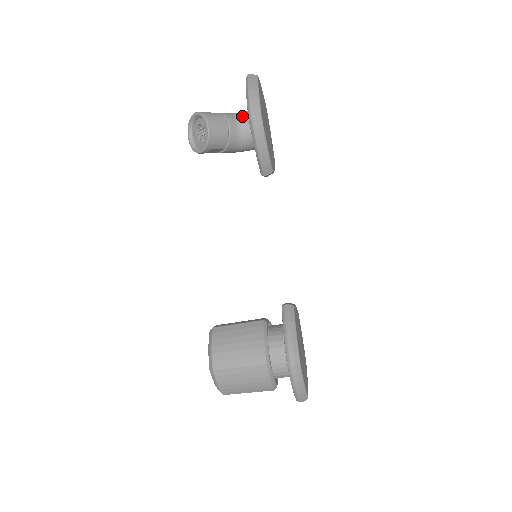
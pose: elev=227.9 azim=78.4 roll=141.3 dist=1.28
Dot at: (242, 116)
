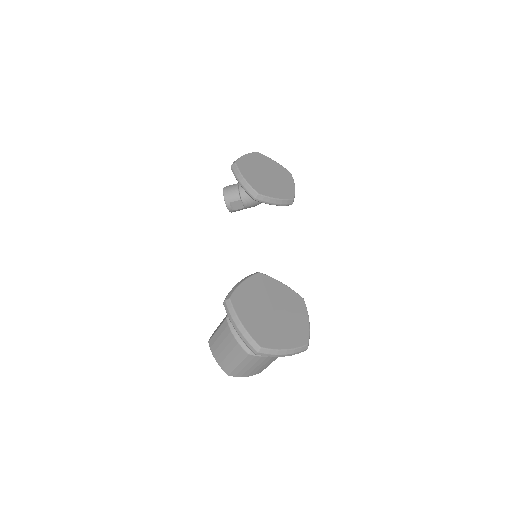
Dot at: occluded
